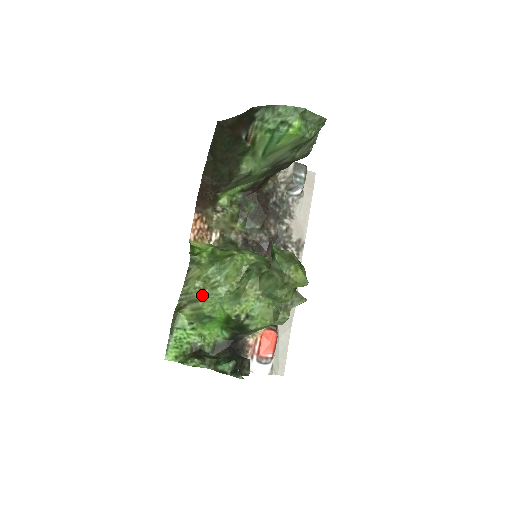
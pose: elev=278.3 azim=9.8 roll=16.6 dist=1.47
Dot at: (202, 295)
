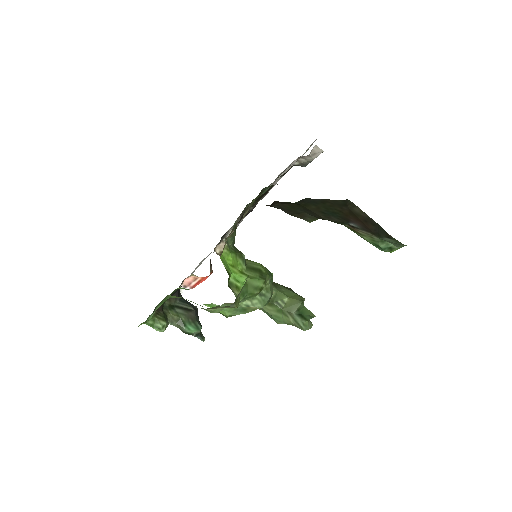
Dot at: occluded
